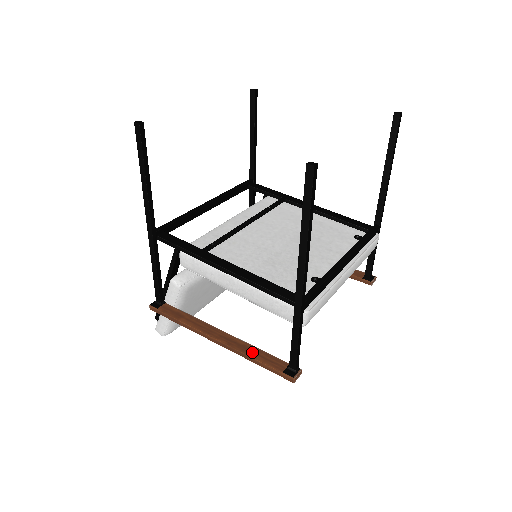
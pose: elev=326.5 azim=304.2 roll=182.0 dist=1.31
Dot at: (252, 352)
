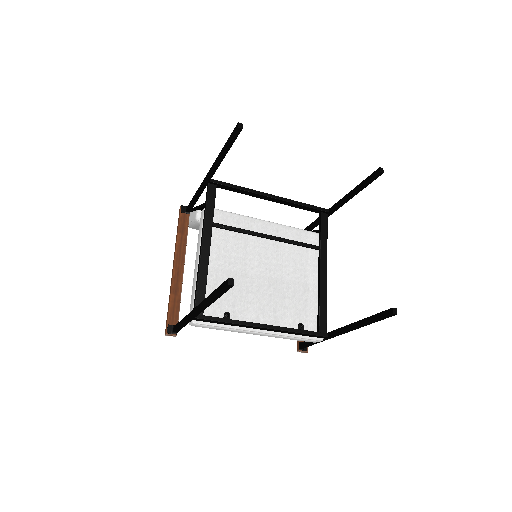
Dot at: (175, 296)
